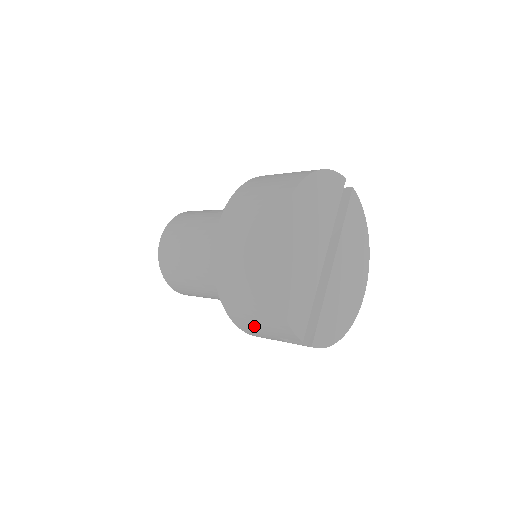
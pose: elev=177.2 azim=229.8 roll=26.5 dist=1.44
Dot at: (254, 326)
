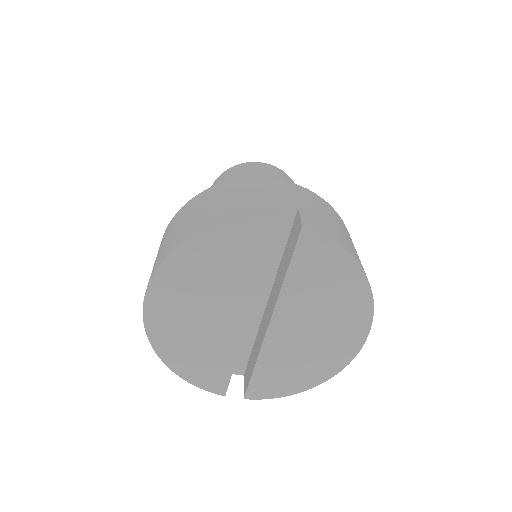
Dot at: occluded
